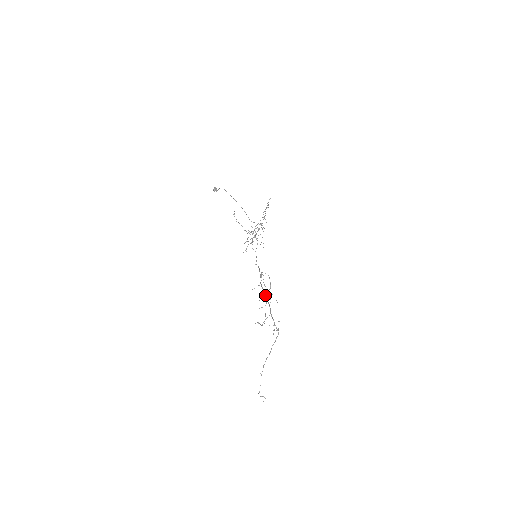
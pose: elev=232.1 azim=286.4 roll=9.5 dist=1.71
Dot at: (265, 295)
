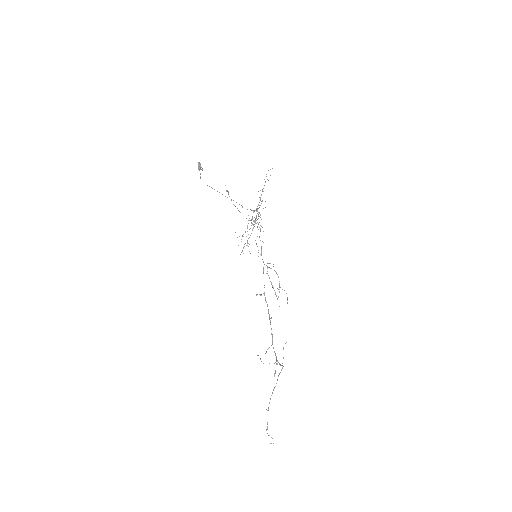
Dot at: (268, 311)
